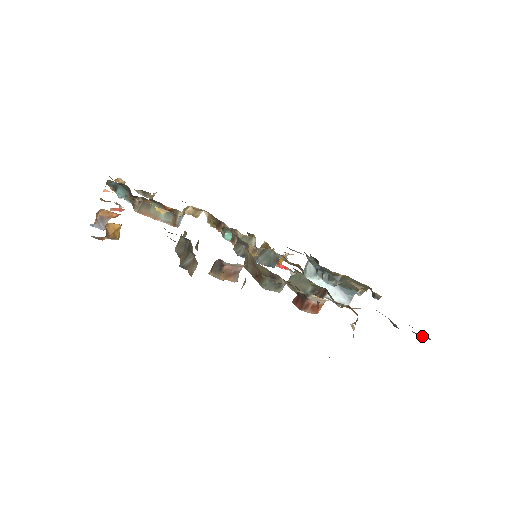
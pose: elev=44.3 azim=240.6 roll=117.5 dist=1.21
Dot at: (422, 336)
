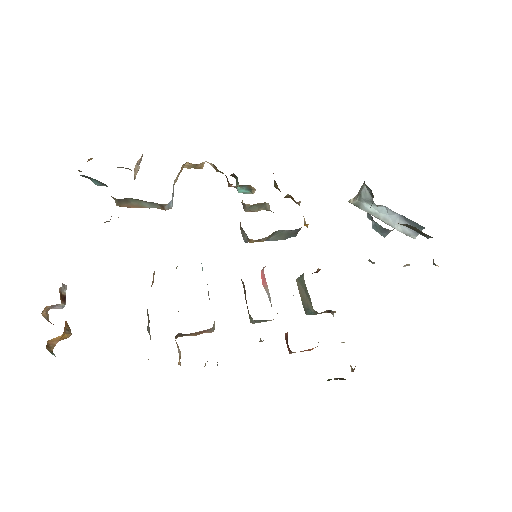
Dot at: occluded
